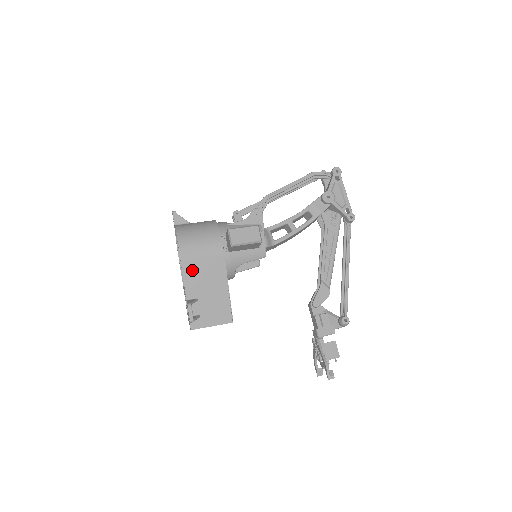
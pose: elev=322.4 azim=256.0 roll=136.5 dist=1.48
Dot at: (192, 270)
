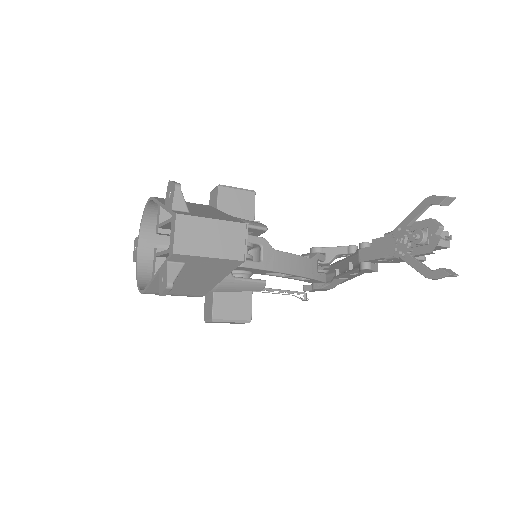
Dot at: occluded
